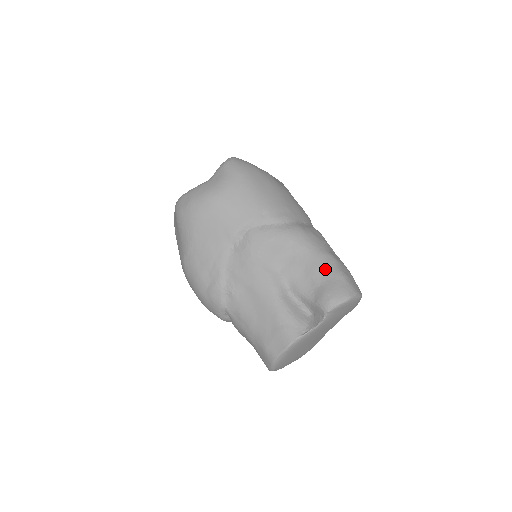
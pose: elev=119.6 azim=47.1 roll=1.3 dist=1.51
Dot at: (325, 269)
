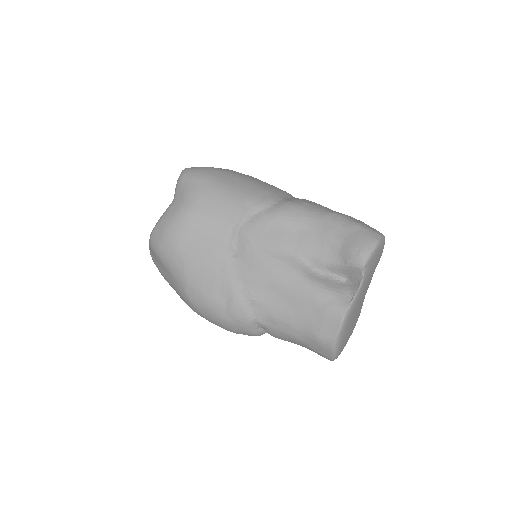
Dot at: (337, 228)
